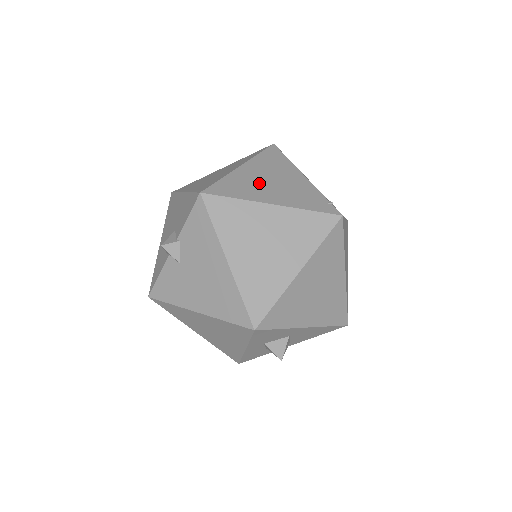
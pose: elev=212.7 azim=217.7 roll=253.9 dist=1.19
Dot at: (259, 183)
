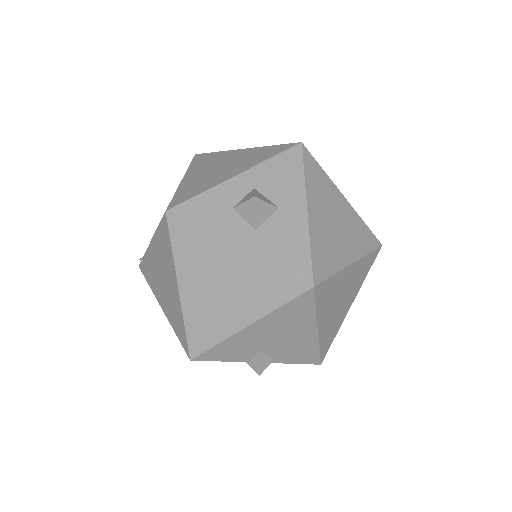
Dot at: occluded
